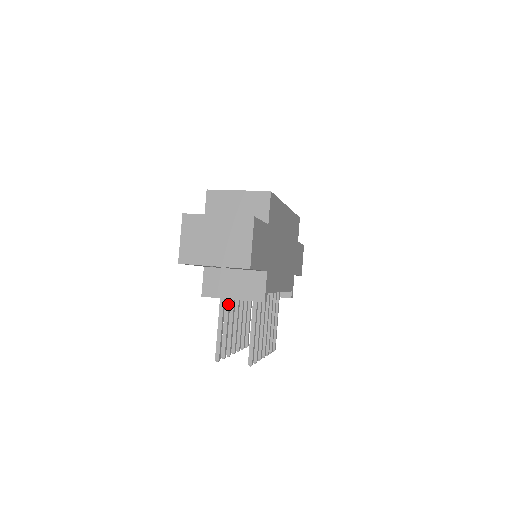
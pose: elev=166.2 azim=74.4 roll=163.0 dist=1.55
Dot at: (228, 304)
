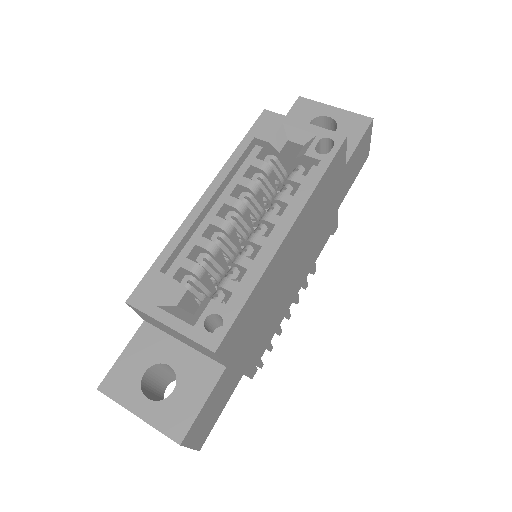
Dot at: occluded
